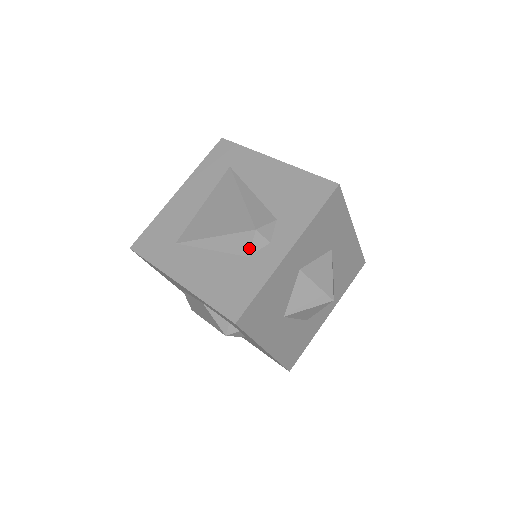
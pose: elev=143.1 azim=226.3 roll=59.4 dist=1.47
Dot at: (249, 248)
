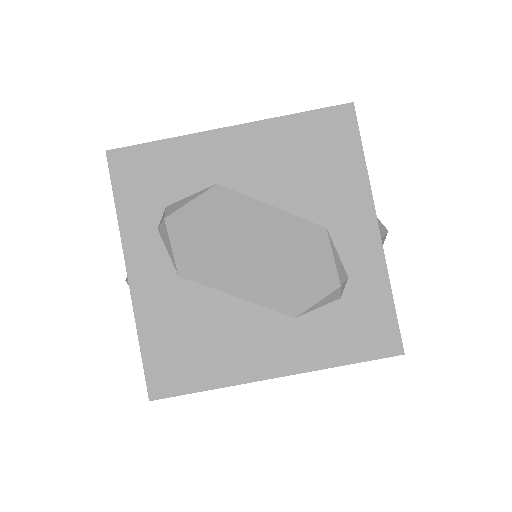
Dot at: occluded
